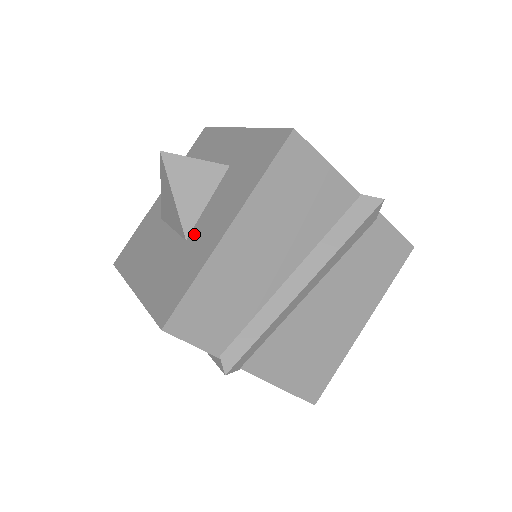
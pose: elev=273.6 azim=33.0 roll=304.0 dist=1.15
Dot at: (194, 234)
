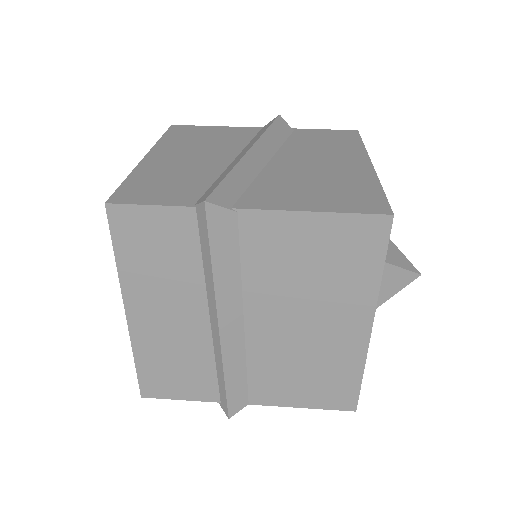
Dot at: occluded
